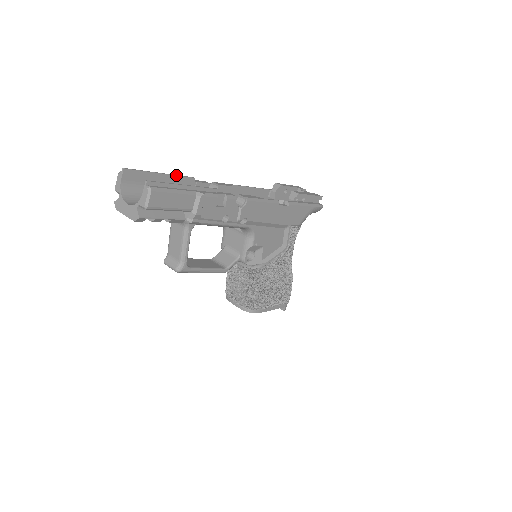
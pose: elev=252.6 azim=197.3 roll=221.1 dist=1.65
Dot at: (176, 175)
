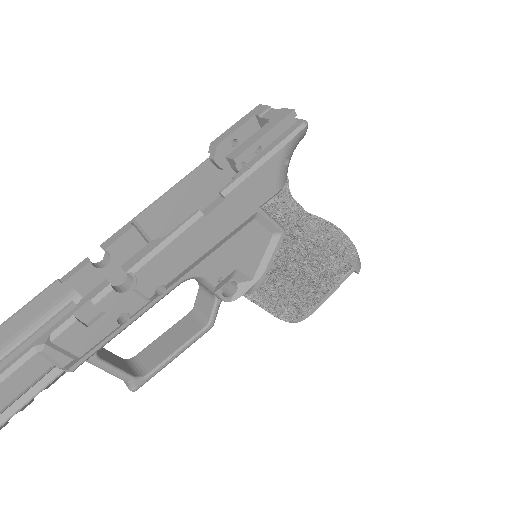
Dot at: (25, 306)
